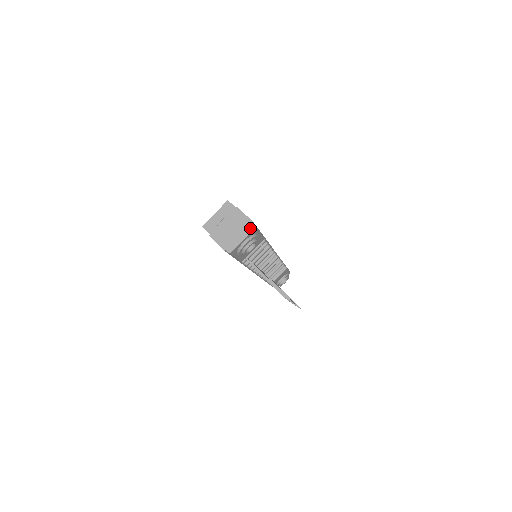
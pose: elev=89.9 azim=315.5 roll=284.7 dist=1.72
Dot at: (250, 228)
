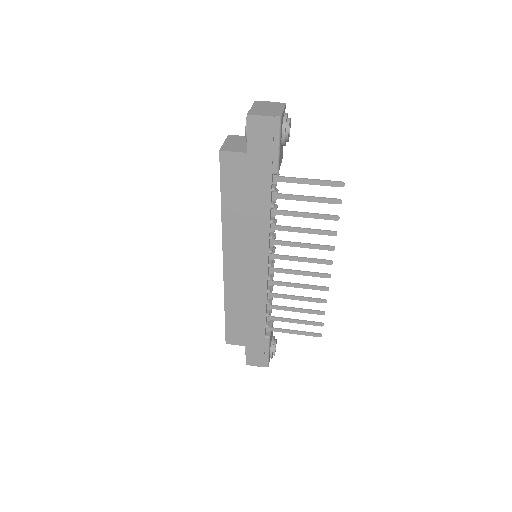
Dot at: (281, 104)
